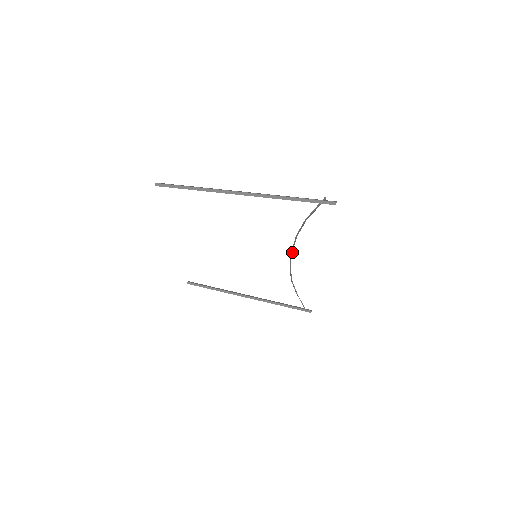
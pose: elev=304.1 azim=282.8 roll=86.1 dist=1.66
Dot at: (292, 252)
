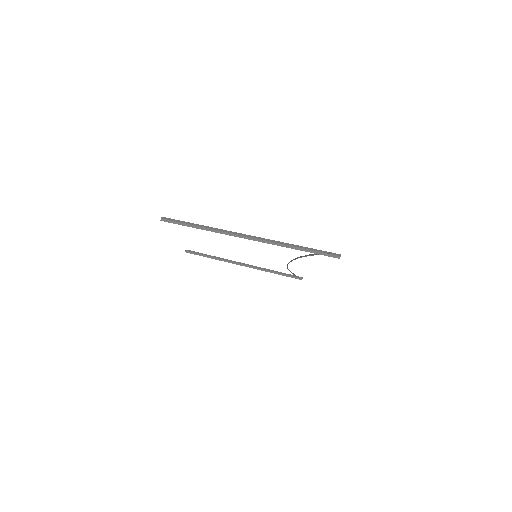
Dot at: (291, 261)
